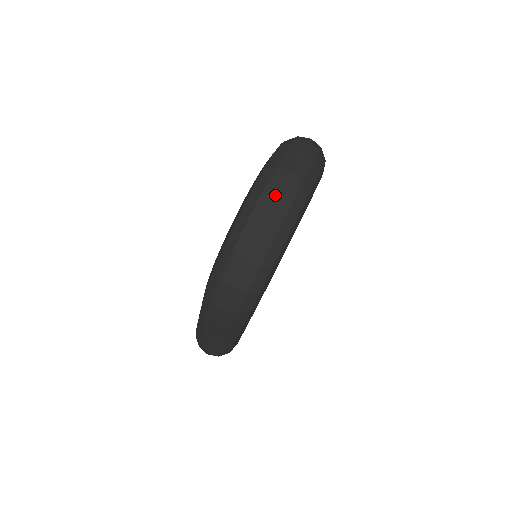
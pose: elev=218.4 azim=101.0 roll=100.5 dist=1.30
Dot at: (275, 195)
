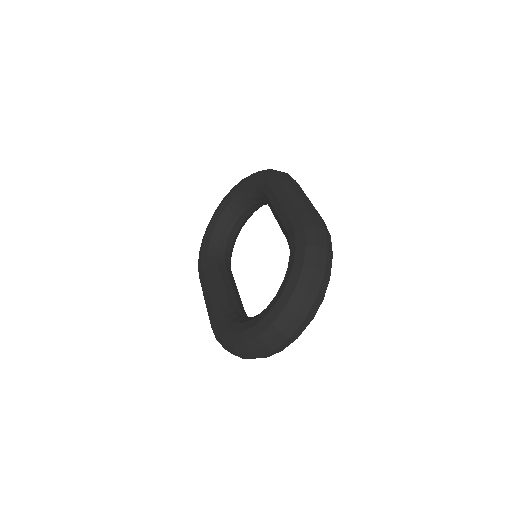
Dot at: (273, 349)
